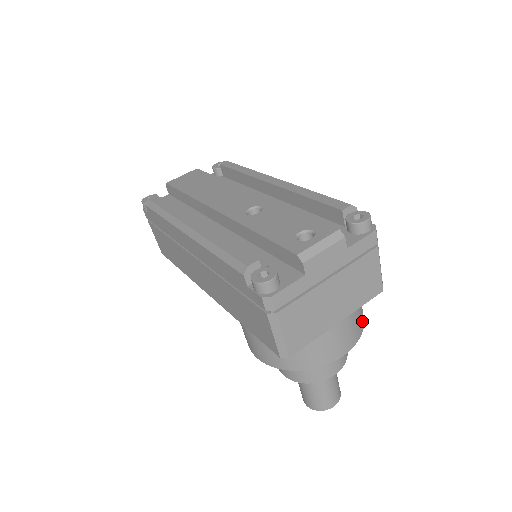
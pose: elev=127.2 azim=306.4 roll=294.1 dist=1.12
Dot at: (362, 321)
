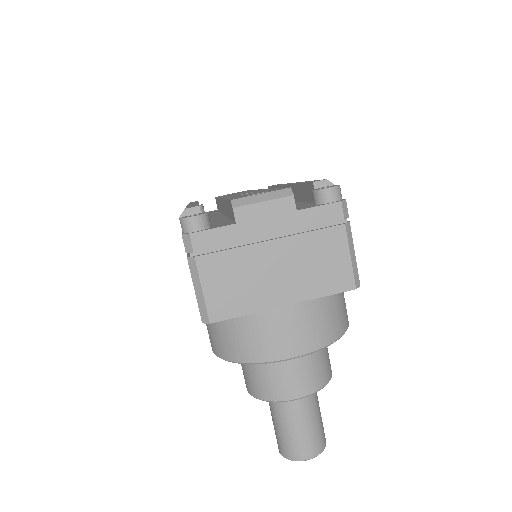
Dot at: (333, 330)
